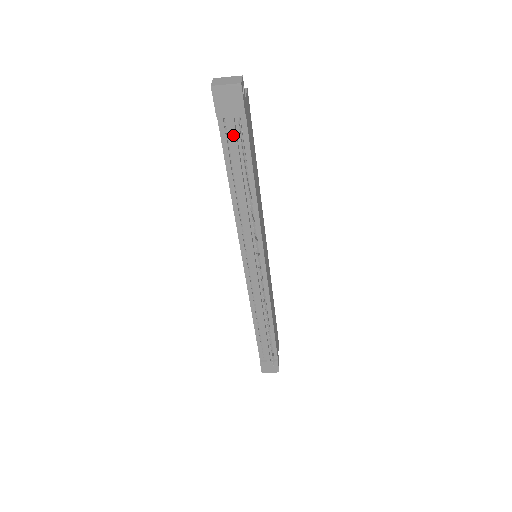
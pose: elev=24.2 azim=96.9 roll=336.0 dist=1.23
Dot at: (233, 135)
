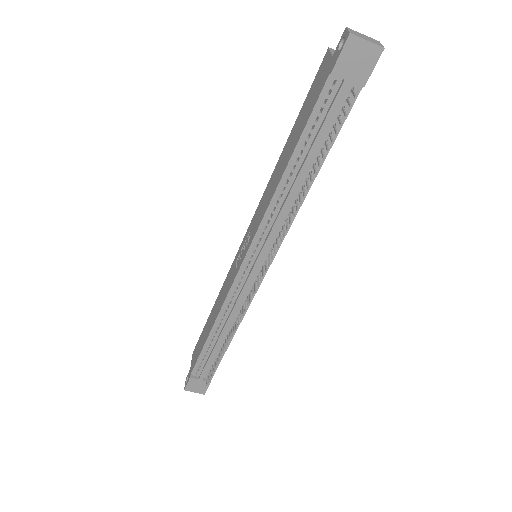
Dot at: (335, 105)
